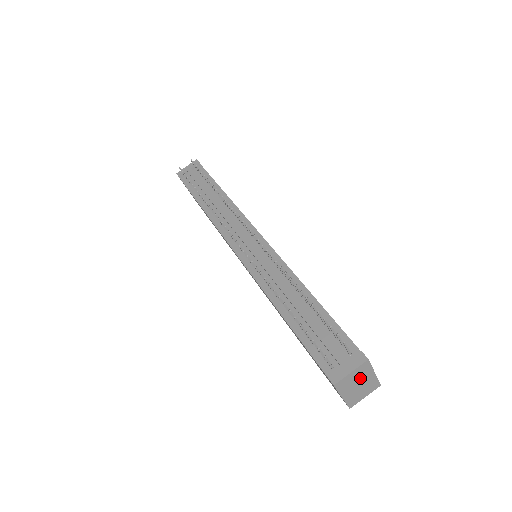
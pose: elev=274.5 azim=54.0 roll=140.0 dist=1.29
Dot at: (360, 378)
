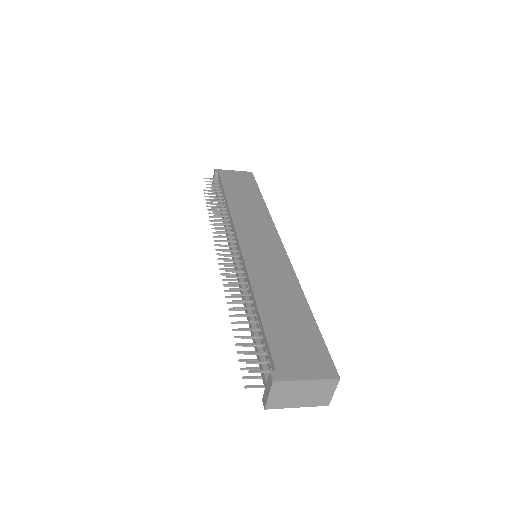
Dot at: (292, 391)
